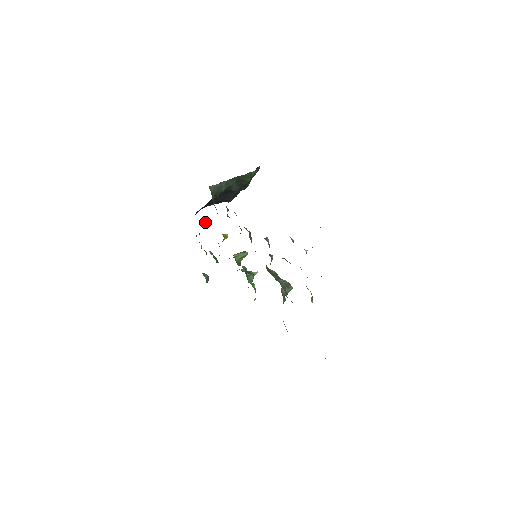
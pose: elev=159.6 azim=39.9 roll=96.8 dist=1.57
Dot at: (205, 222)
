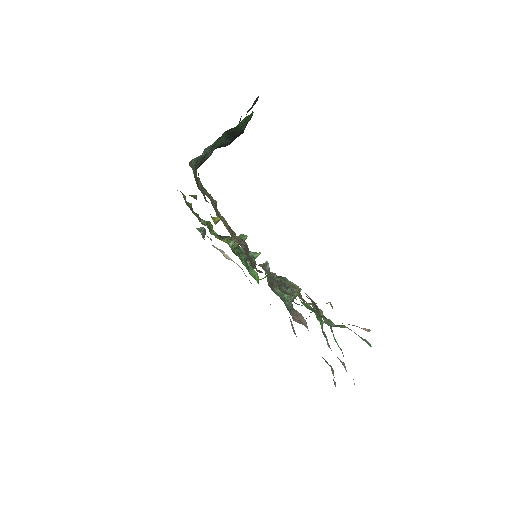
Dot at: (191, 195)
